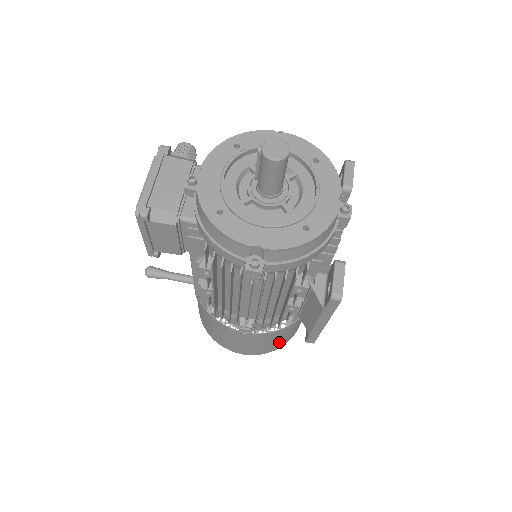
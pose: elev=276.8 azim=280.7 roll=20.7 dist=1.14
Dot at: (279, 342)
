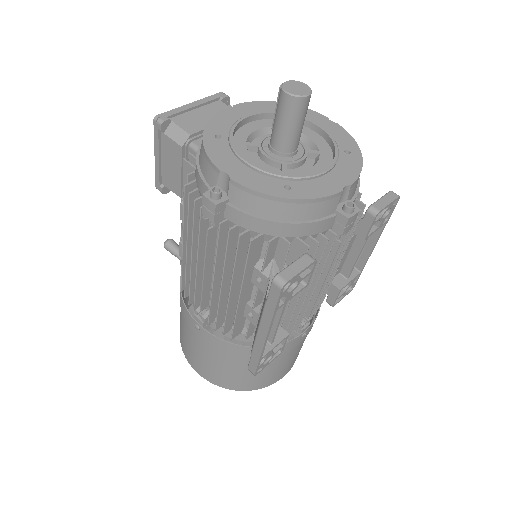
Dot at: (234, 376)
